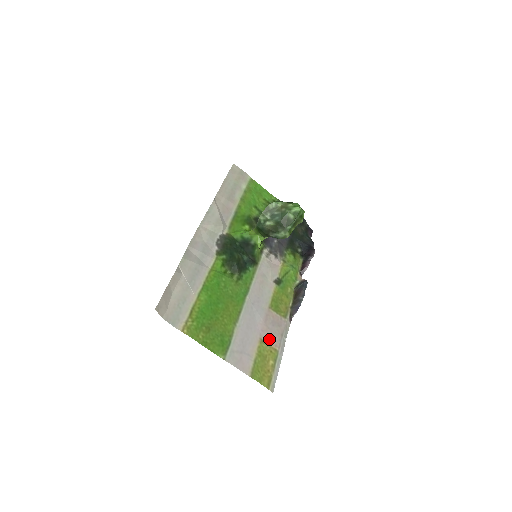
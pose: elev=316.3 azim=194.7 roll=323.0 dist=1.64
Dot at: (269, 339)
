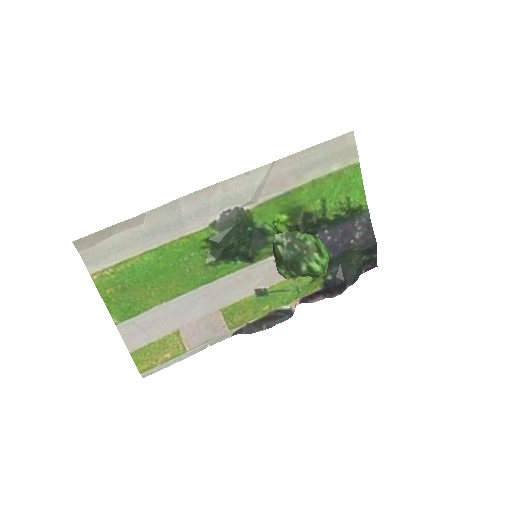
Dot at: (188, 336)
